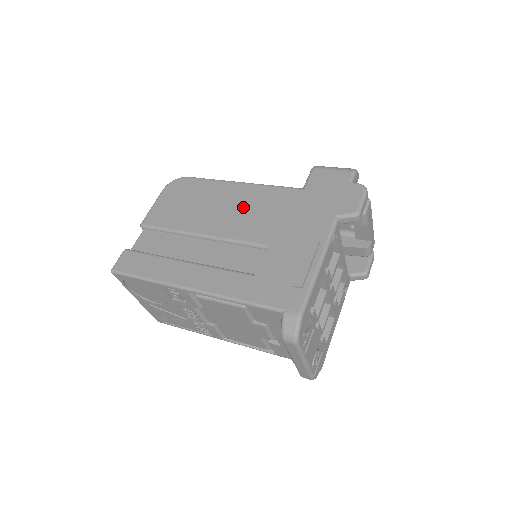
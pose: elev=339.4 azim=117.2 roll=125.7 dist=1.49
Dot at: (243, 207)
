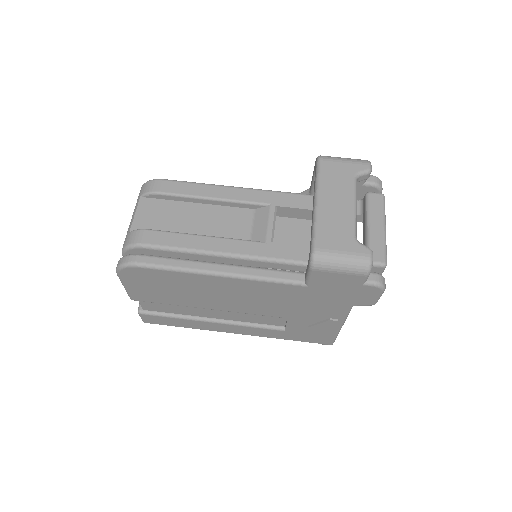
Dot at: (241, 296)
